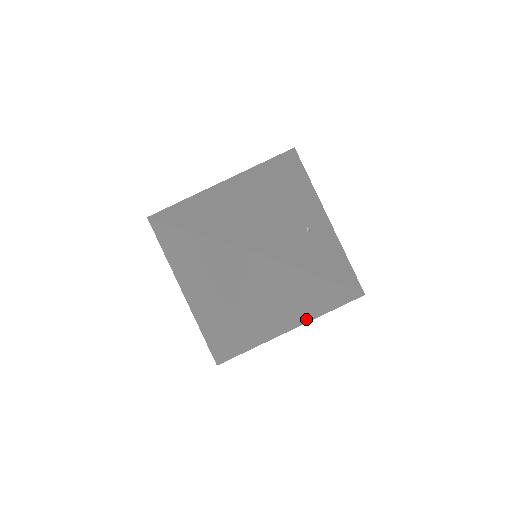
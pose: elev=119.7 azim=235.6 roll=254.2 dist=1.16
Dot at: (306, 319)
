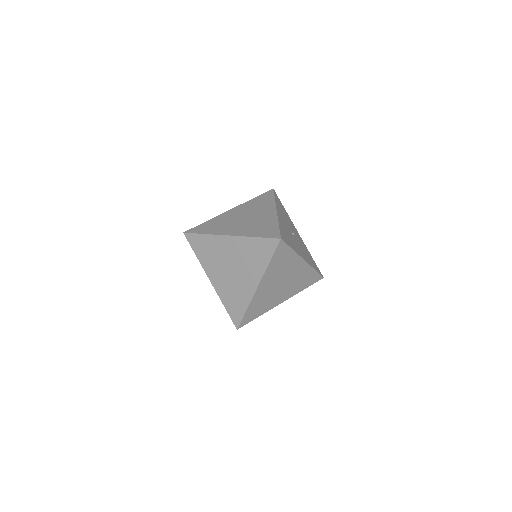
Dot at: (291, 294)
